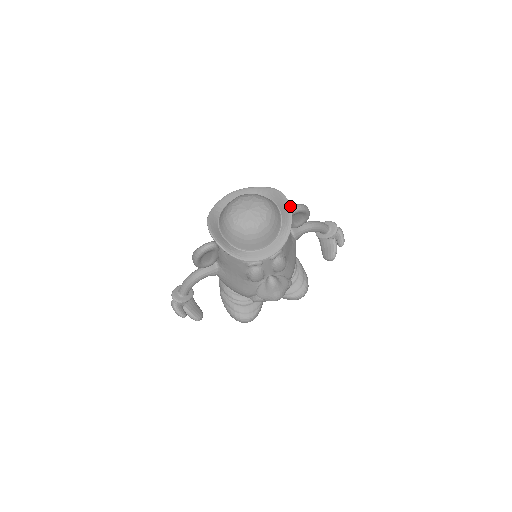
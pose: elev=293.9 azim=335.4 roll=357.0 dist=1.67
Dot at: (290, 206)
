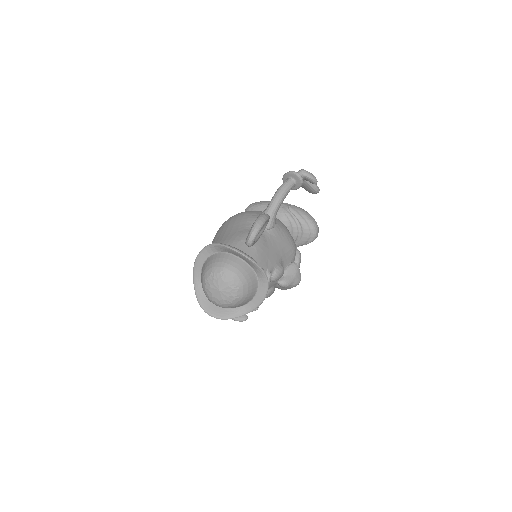
Dot at: (246, 256)
